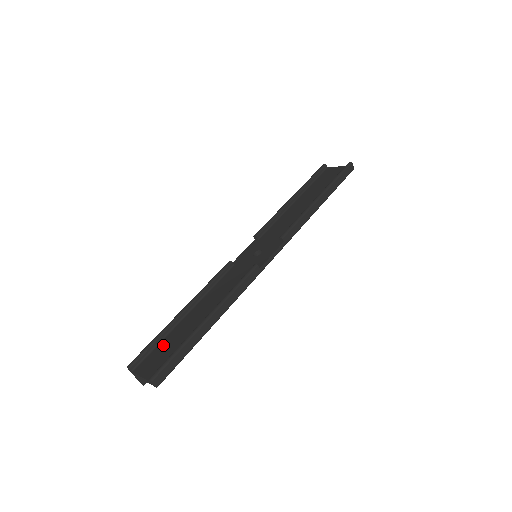
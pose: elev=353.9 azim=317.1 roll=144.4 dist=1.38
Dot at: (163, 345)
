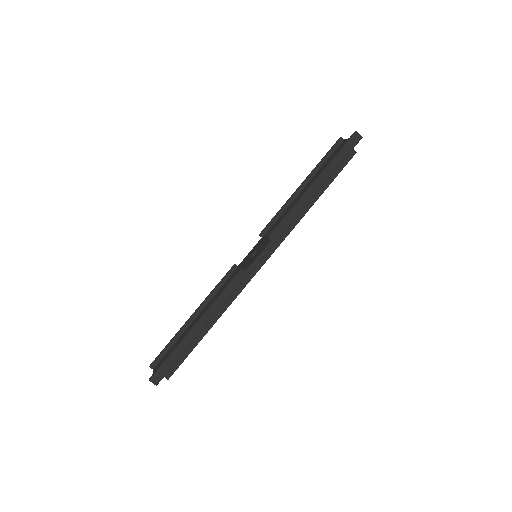
Dot at: (173, 347)
